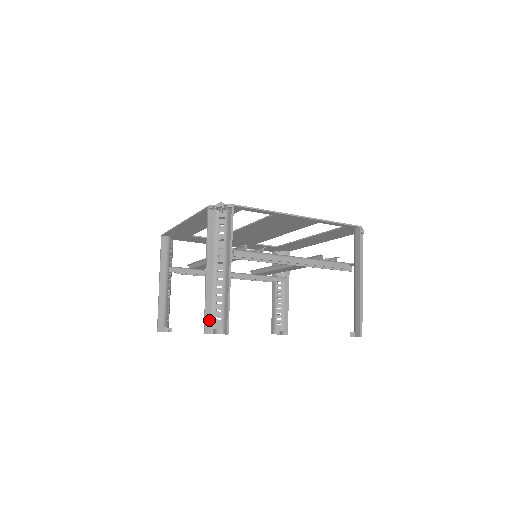
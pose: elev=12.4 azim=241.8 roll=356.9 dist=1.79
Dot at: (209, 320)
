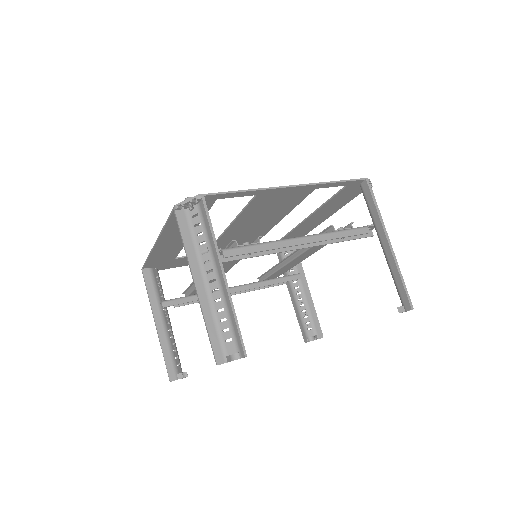
Dot at: (218, 346)
